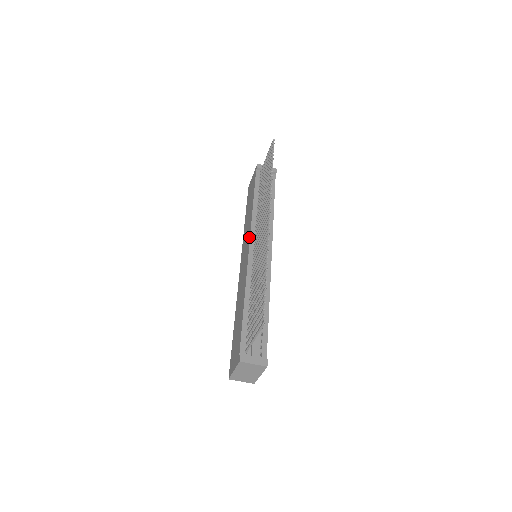
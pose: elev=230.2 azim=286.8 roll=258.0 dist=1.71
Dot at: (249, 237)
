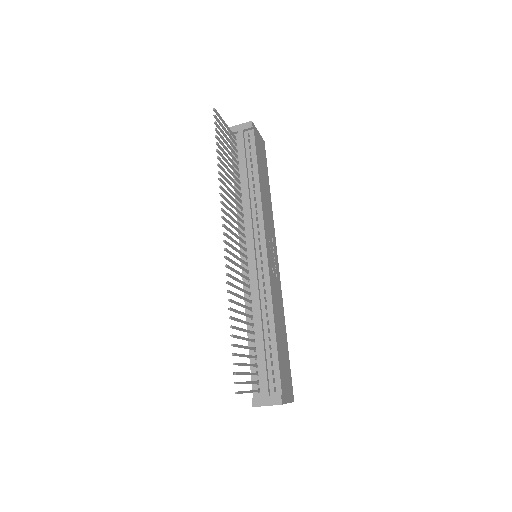
Dot at: occluded
